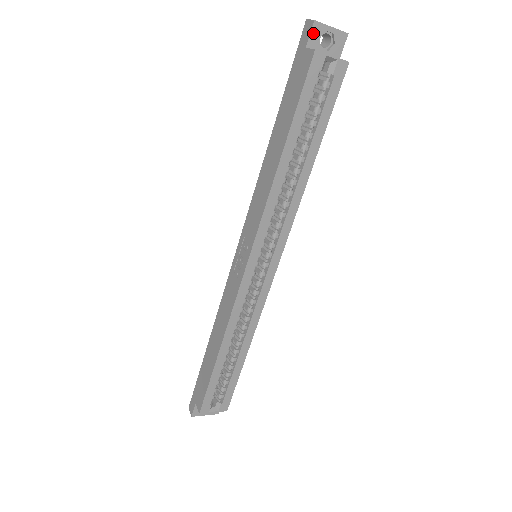
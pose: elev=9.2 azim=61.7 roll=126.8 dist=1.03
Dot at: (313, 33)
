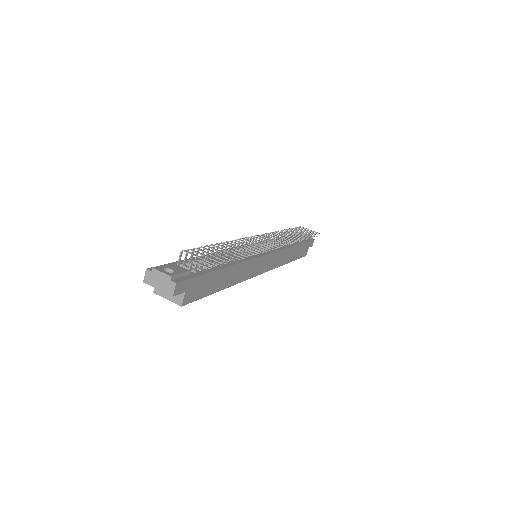
Dot at: occluded
